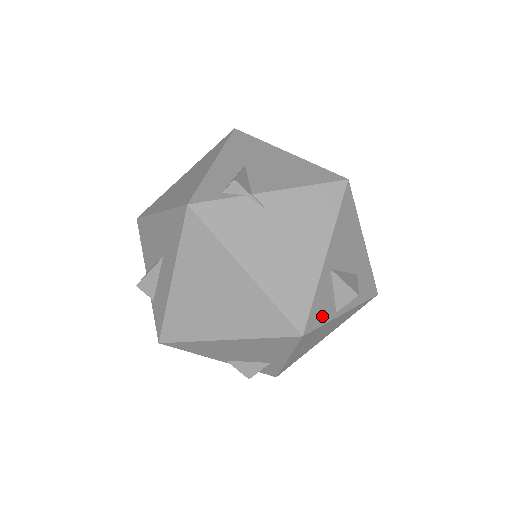
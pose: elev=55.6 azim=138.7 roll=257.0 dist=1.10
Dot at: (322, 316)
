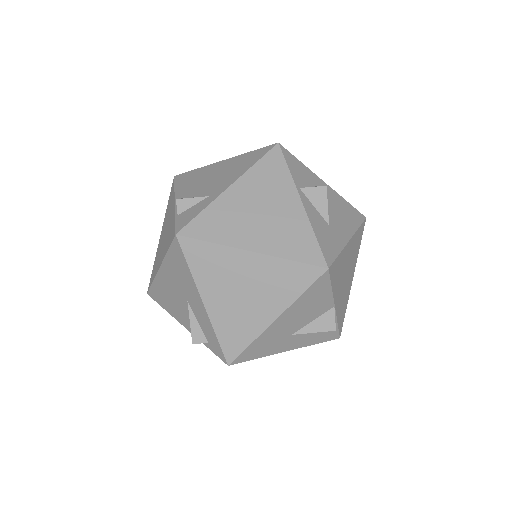
Dot at: (293, 169)
